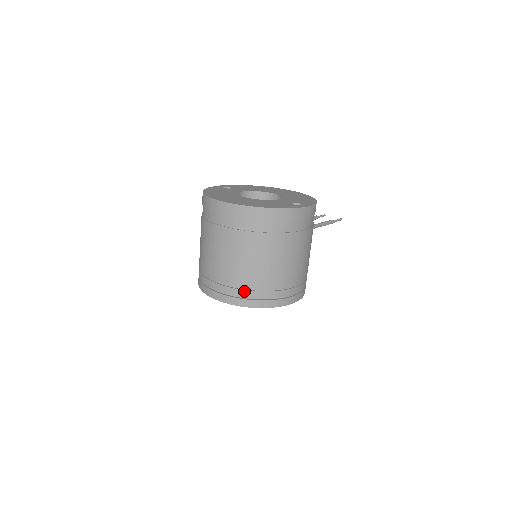
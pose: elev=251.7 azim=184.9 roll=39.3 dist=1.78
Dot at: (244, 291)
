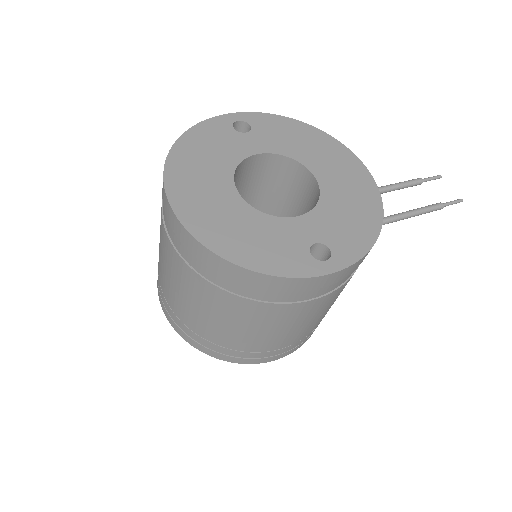
Dot at: (193, 333)
